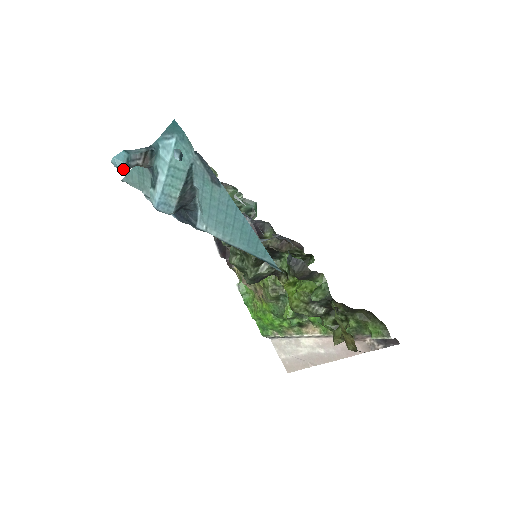
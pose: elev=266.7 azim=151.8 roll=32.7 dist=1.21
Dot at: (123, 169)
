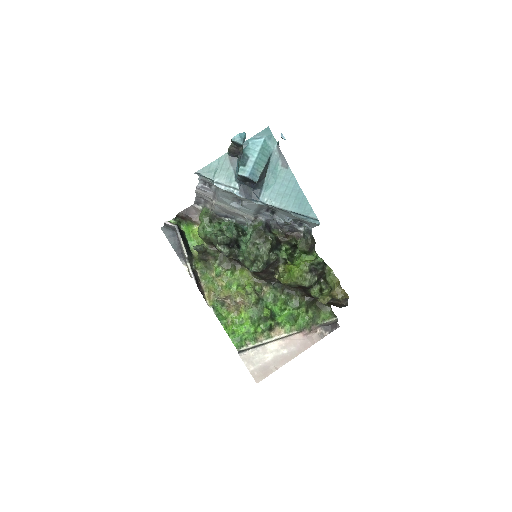
Dot at: (242, 142)
